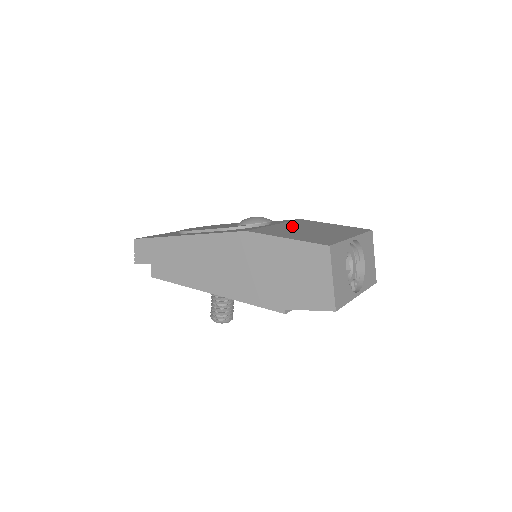
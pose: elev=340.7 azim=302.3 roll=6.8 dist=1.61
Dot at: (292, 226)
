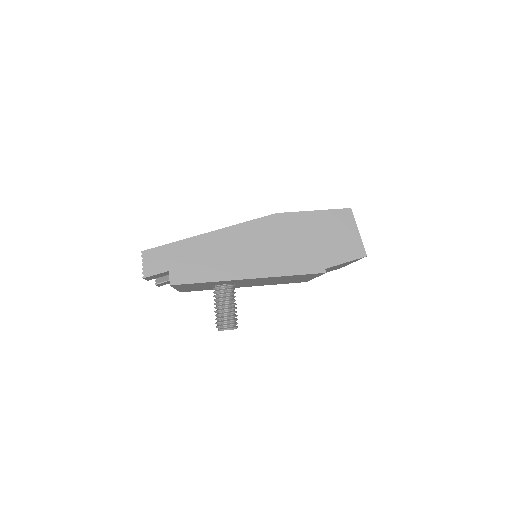
Dot at: occluded
